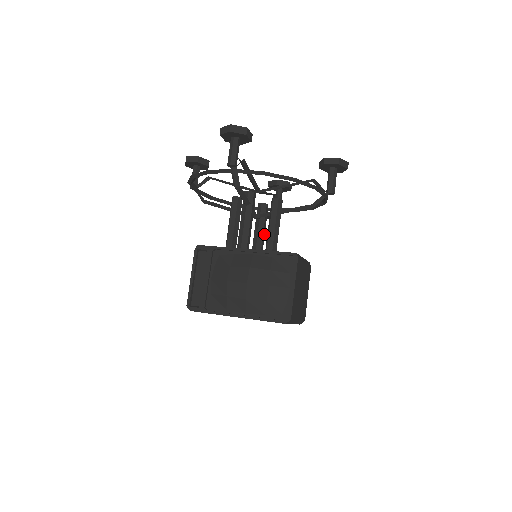
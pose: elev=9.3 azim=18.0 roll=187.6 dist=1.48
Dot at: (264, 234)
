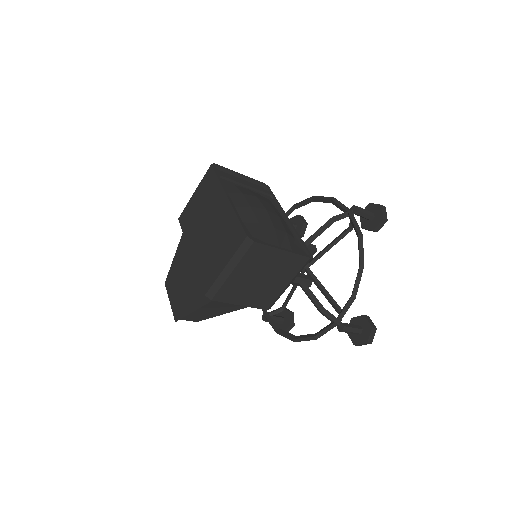
Dot at: occluded
